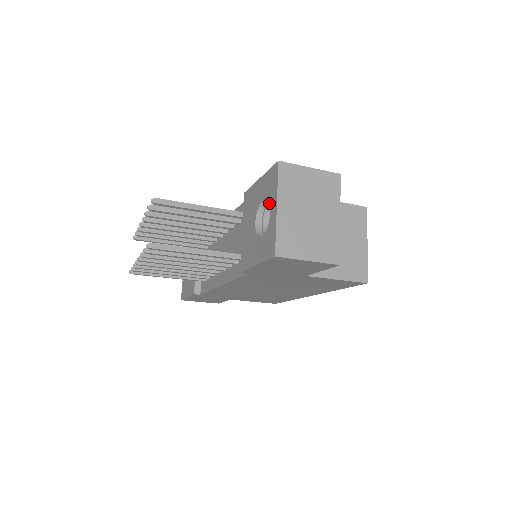
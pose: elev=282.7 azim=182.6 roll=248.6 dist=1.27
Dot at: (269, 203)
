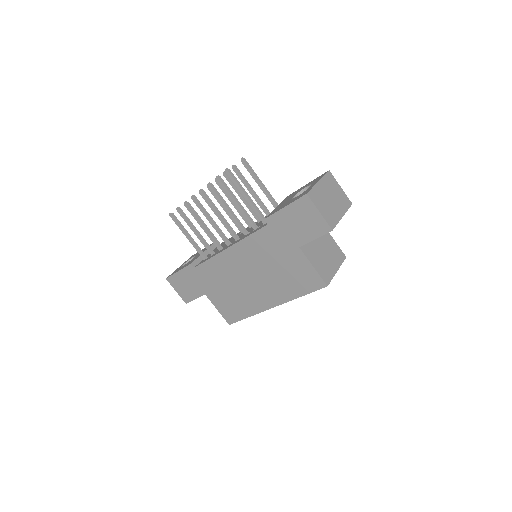
Dot at: occluded
